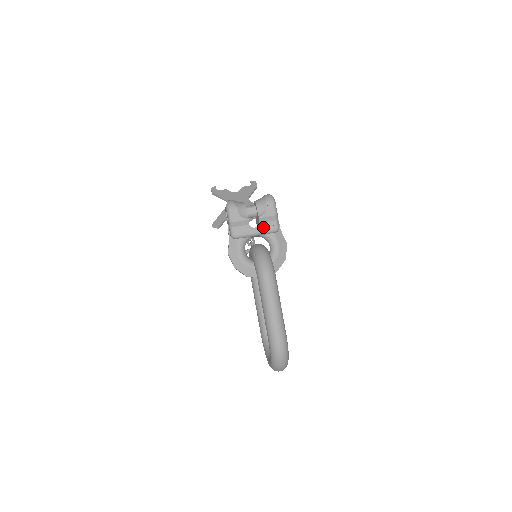
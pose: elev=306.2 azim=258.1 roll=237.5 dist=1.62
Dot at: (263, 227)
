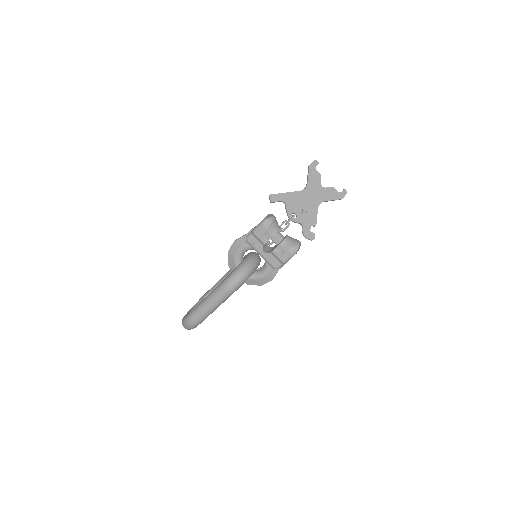
Dot at: (269, 257)
